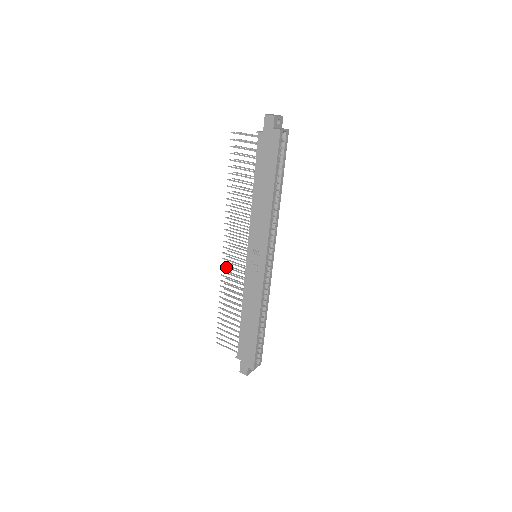
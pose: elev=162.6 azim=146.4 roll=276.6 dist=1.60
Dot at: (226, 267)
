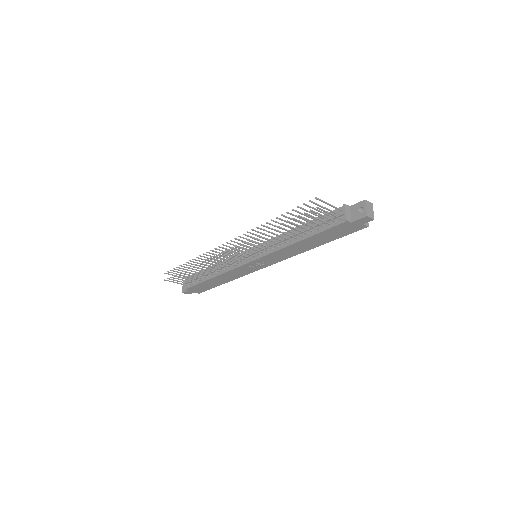
Dot at: occluded
